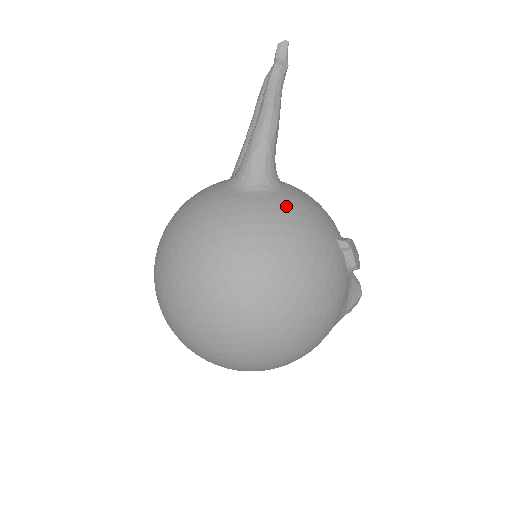
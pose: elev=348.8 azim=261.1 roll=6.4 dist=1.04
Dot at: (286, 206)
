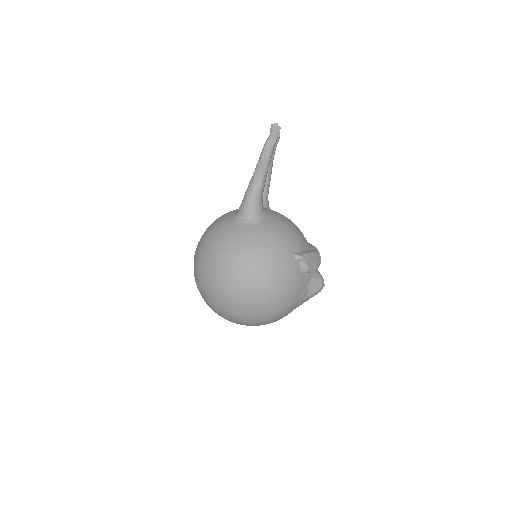
Dot at: (260, 234)
